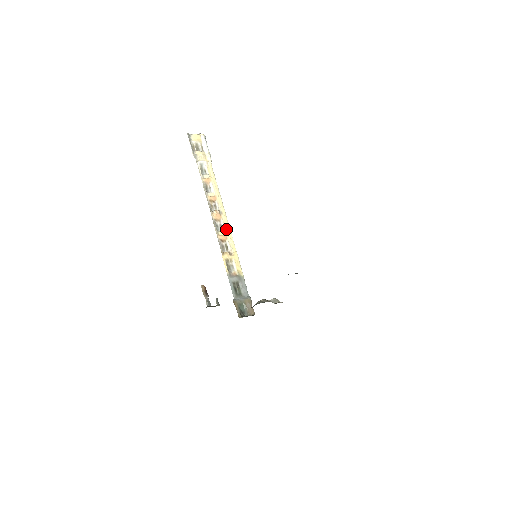
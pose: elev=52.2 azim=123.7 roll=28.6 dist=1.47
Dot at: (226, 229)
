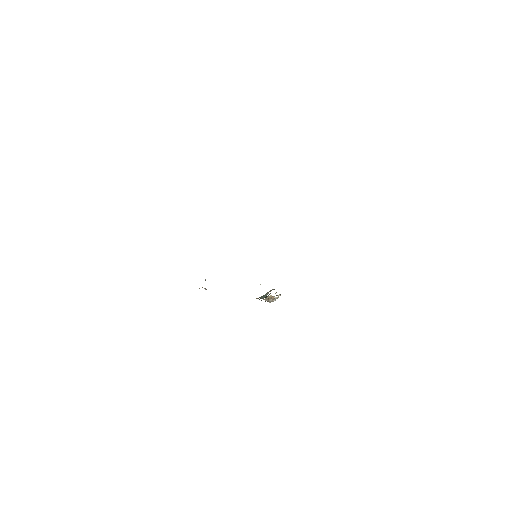
Dot at: occluded
